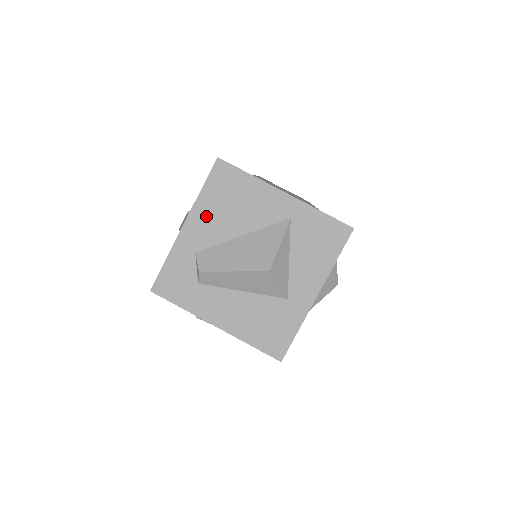
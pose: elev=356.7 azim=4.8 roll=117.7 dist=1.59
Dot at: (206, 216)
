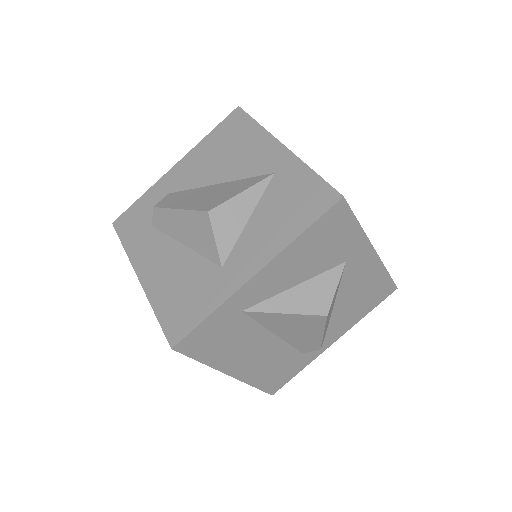
Dot at: (197, 159)
